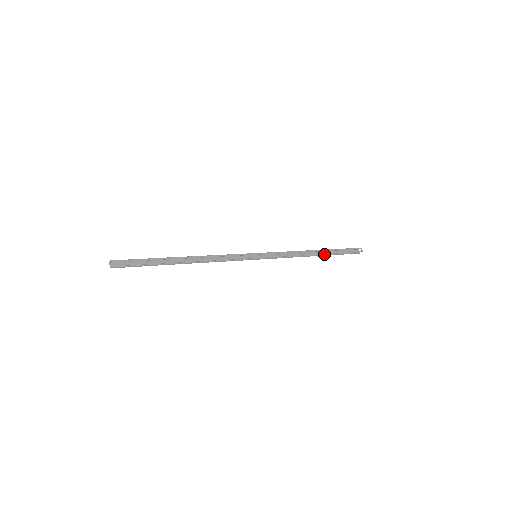
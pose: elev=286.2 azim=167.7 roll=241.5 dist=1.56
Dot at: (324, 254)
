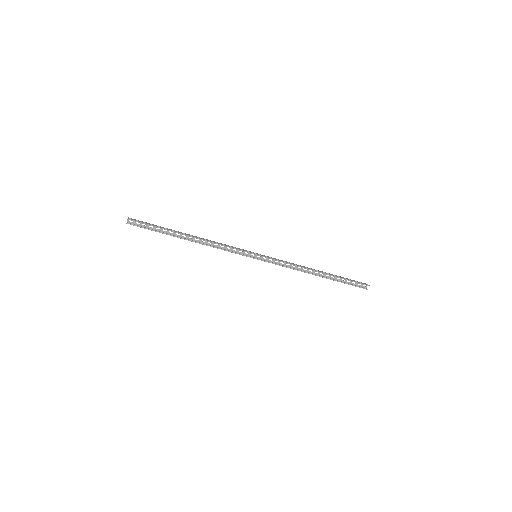
Dot at: (327, 278)
